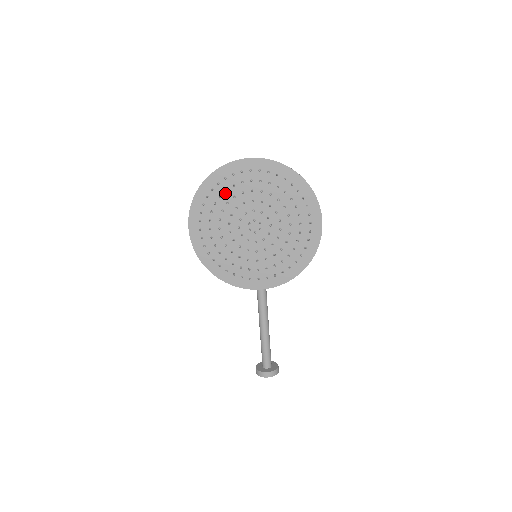
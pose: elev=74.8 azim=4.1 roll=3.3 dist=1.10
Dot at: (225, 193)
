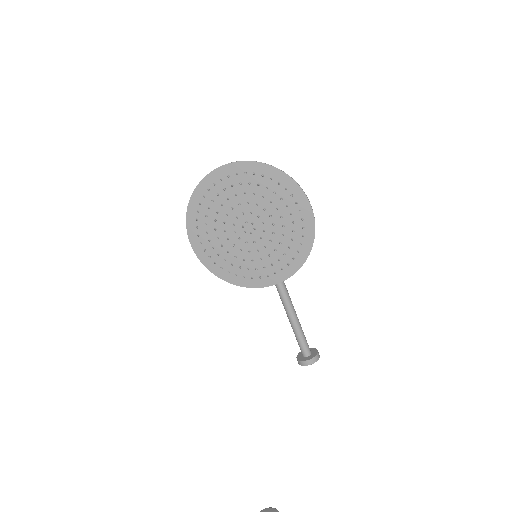
Dot at: (212, 204)
